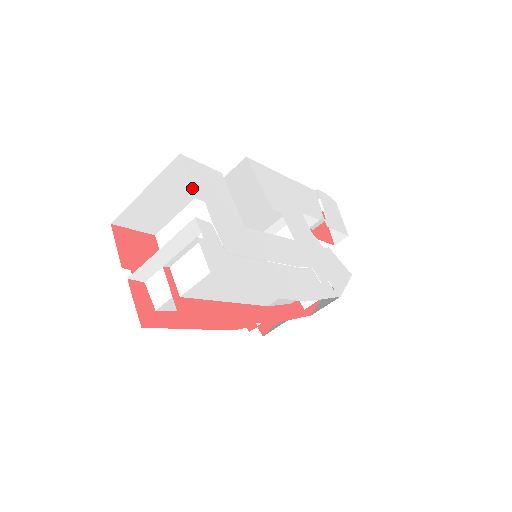
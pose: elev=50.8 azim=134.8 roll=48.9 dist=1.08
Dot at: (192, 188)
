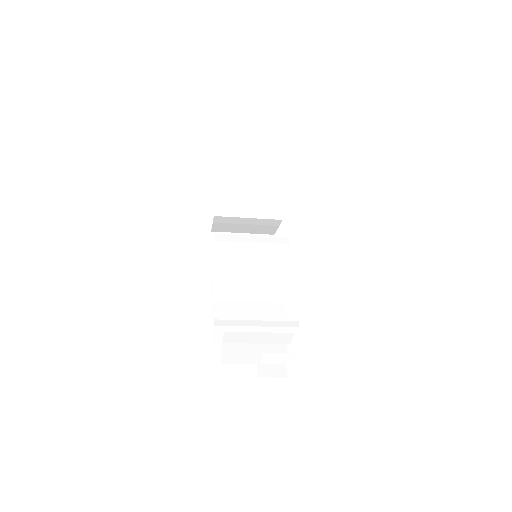
Dot at: occluded
